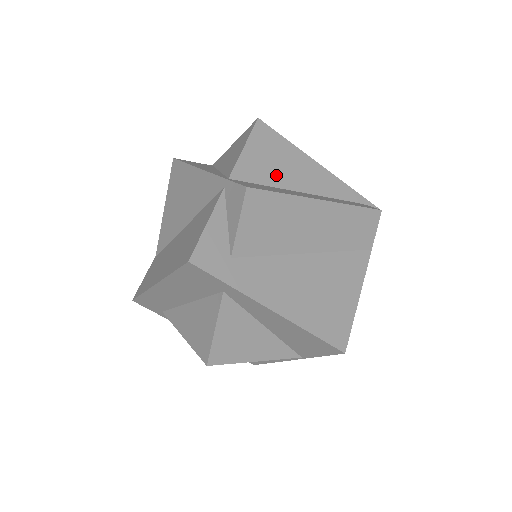
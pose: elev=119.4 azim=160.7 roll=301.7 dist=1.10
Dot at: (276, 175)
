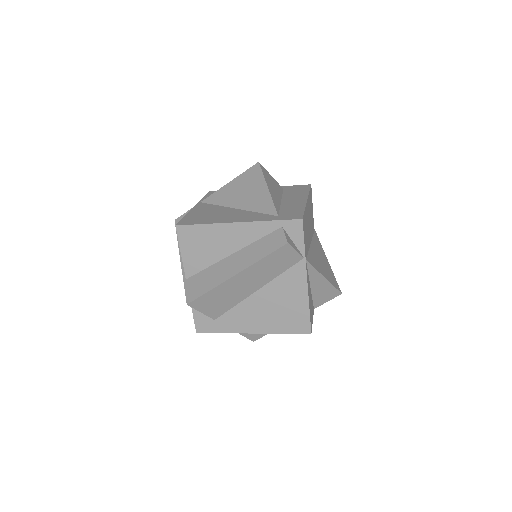
Dot at: (209, 256)
